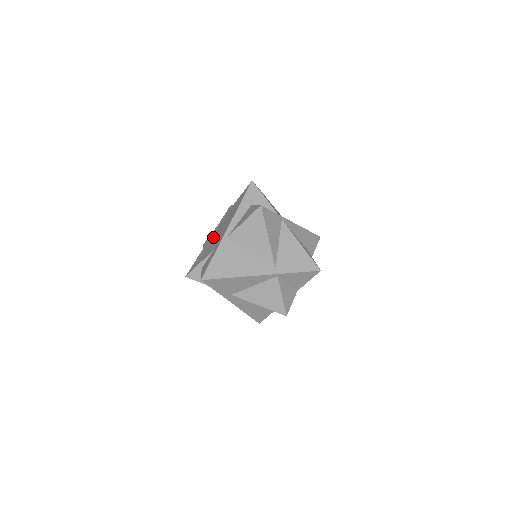
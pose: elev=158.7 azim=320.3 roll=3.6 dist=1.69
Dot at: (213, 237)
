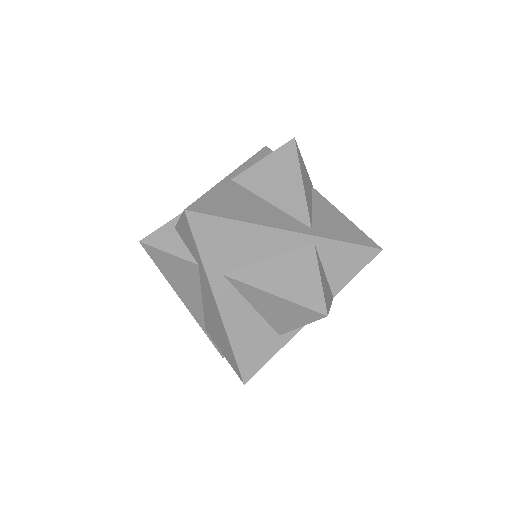
Dot at: occluded
